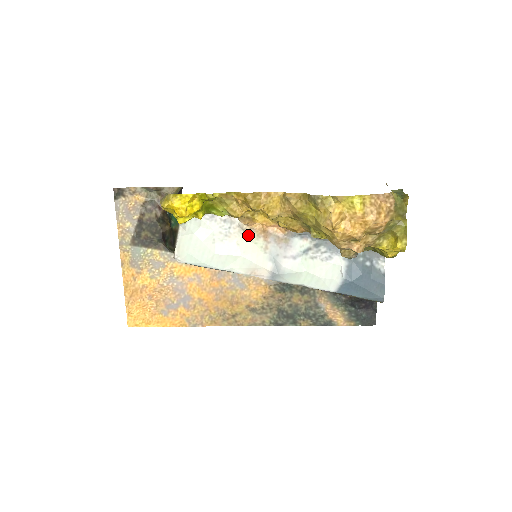
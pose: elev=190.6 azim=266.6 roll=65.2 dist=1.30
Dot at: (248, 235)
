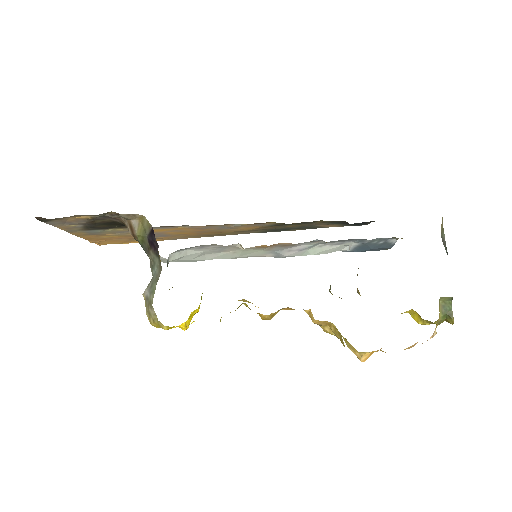
Dot at: (248, 249)
